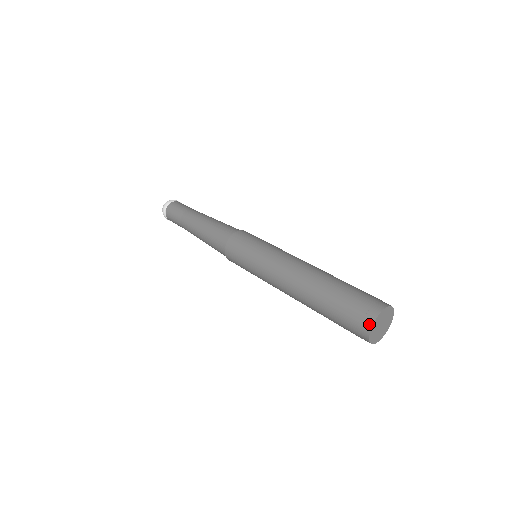
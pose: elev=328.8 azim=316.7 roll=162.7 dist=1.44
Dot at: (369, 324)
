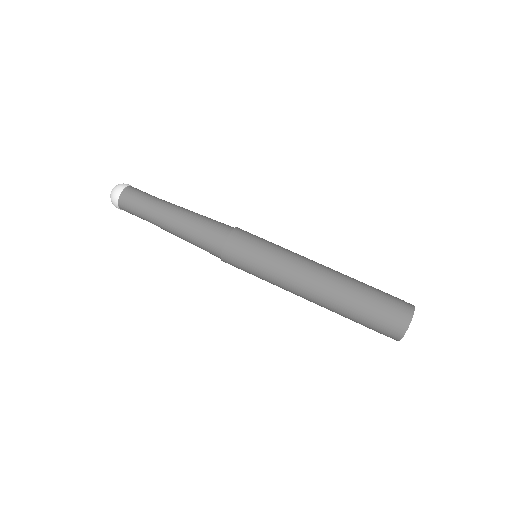
Dot at: (406, 324)
